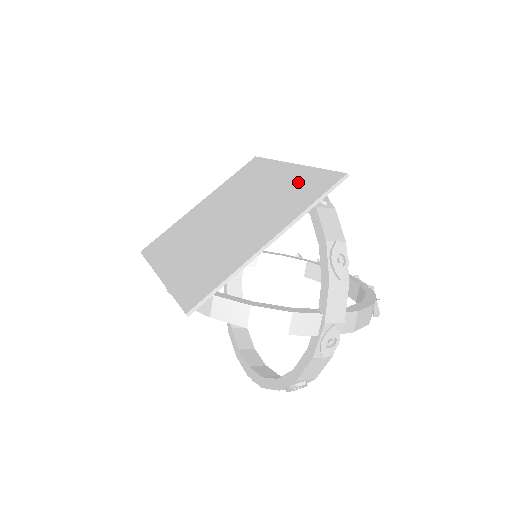
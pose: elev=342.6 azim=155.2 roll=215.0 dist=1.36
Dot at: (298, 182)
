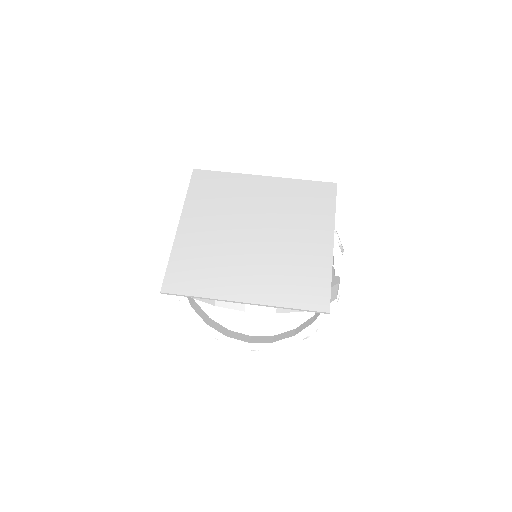
Dot at: (296, 193)
